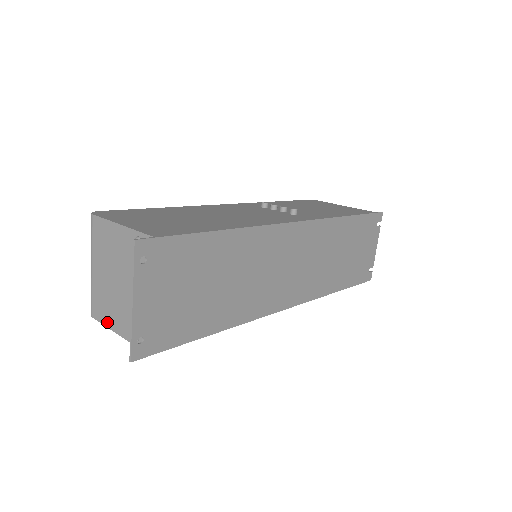
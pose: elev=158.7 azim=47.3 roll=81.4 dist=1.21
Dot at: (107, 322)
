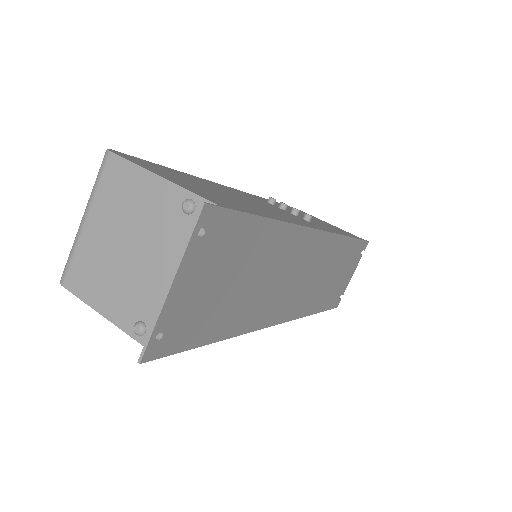
Dot at: (91, 299)
